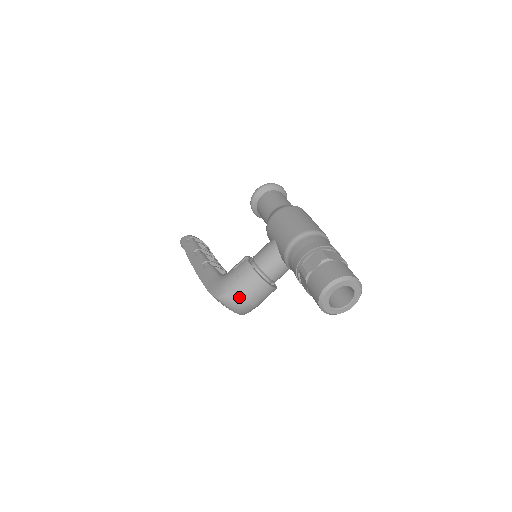
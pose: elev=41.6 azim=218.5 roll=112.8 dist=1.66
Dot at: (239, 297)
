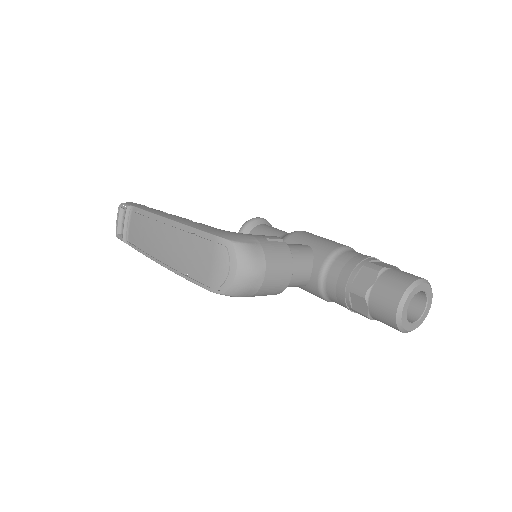
Dot at: (263, 258)
